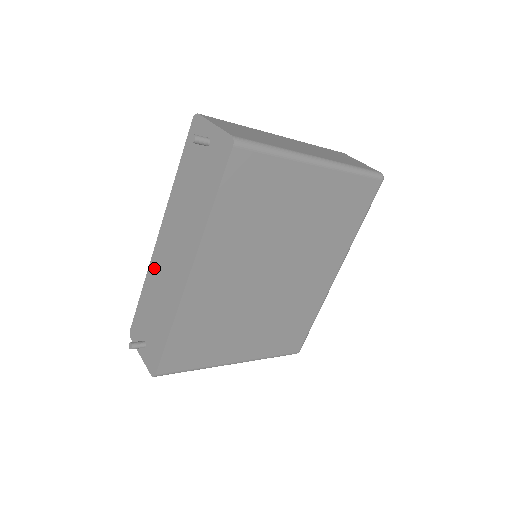
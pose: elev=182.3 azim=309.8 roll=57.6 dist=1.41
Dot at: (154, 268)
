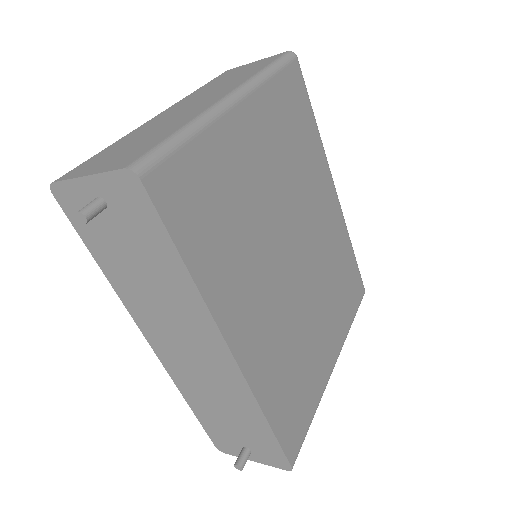
Dot at: (180, 377)
